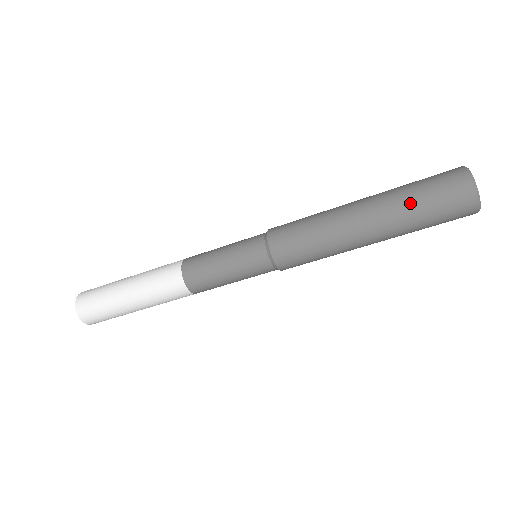
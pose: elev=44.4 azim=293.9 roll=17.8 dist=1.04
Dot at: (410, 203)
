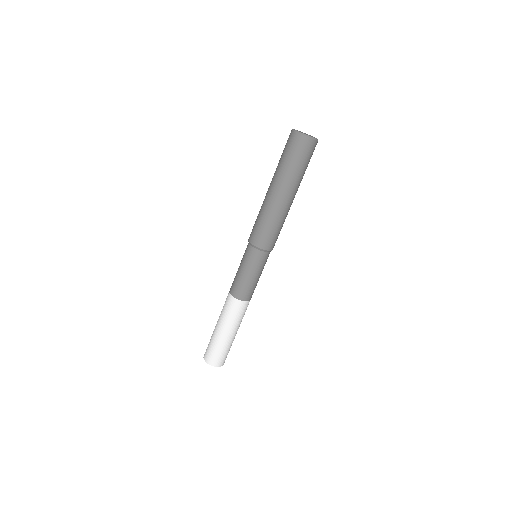
Dot at: occluded
